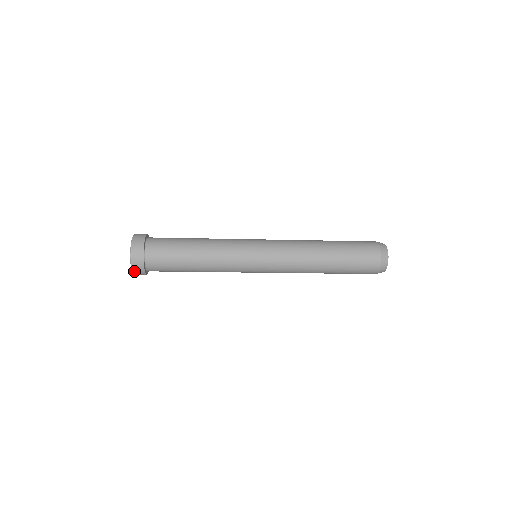
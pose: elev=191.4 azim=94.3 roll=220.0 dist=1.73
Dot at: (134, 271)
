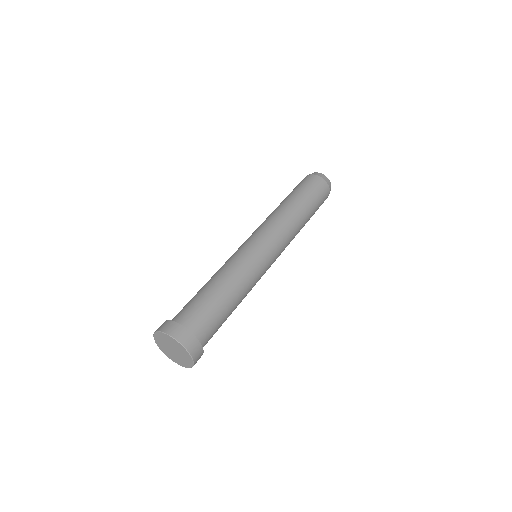
Dot at: occluded
